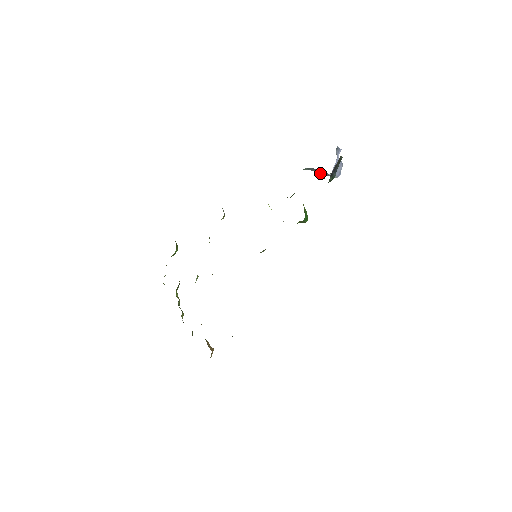
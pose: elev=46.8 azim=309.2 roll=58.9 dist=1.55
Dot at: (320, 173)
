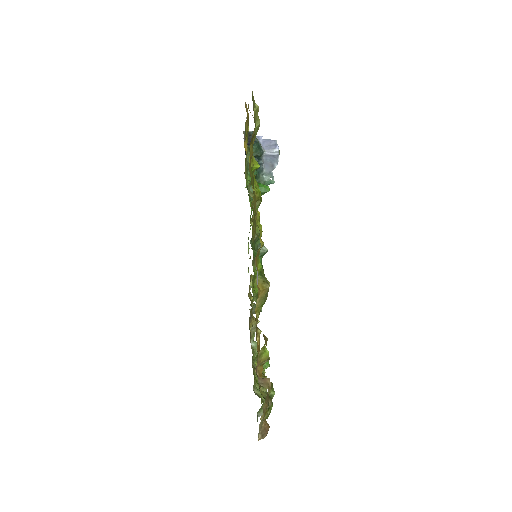
Dot at: occluded
